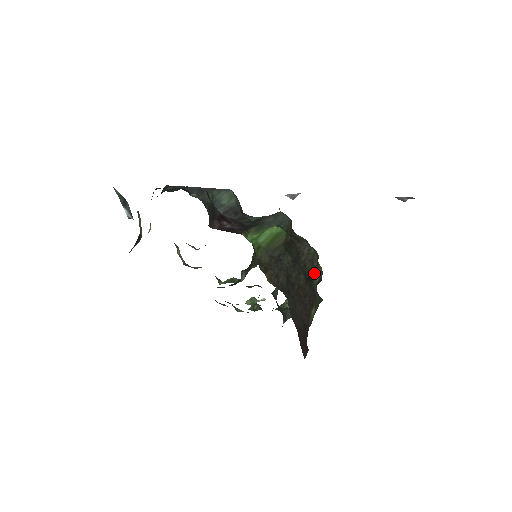
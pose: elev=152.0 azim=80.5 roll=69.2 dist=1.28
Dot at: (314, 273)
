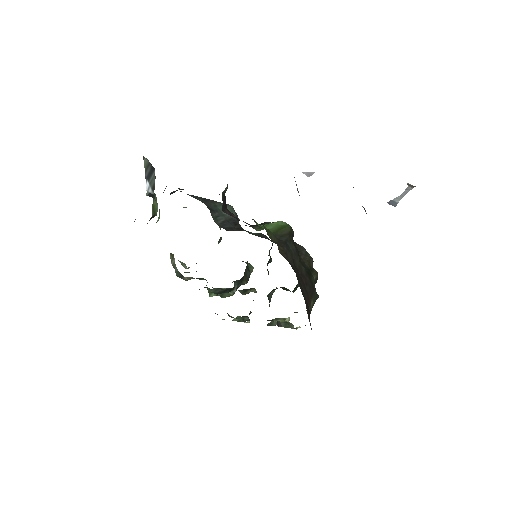
Dot at: (311, 272)
